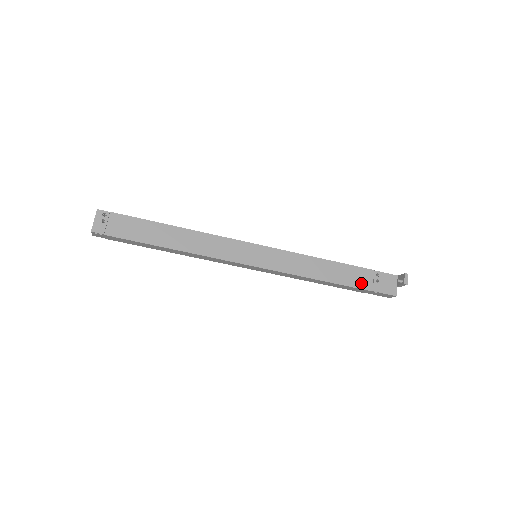
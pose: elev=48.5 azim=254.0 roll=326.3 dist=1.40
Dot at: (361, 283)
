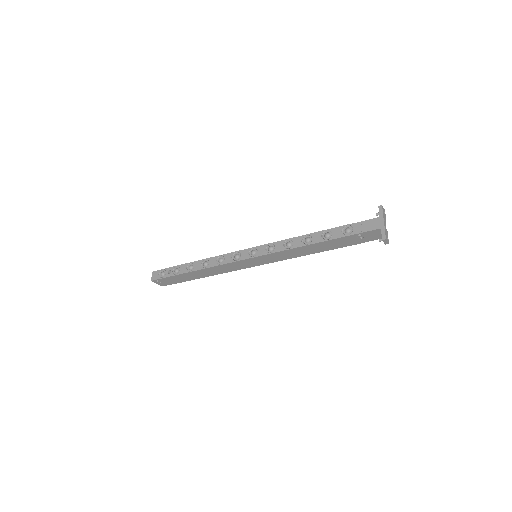
Dot at: (348, 244)
